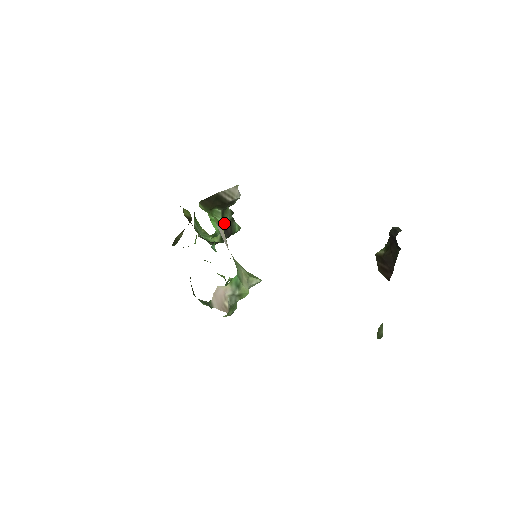
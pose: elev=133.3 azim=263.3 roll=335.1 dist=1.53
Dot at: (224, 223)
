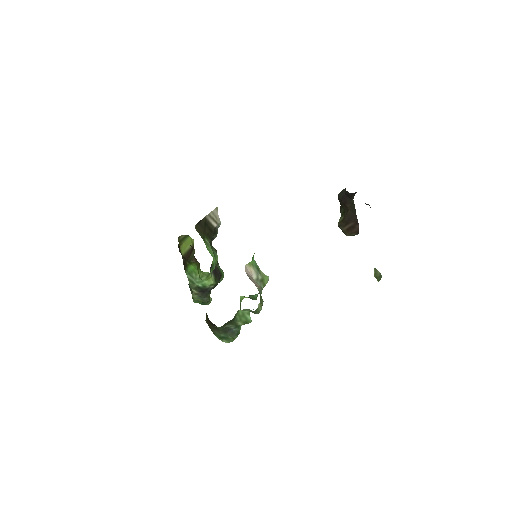
Dot at: (215, 256)
